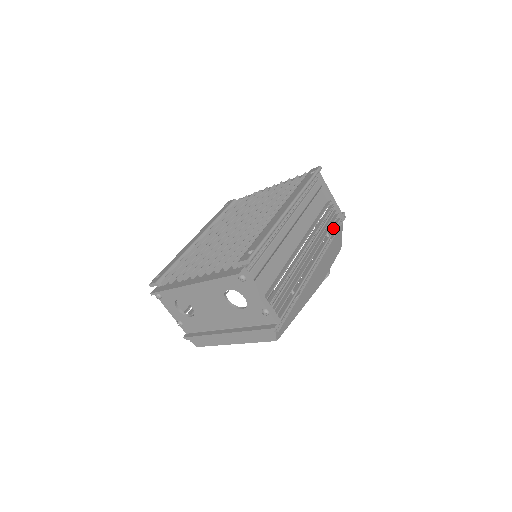
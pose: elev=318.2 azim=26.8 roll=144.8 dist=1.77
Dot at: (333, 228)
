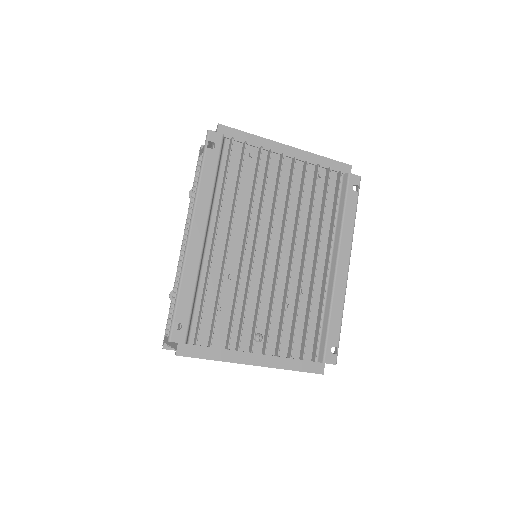
Dot at: occluded
